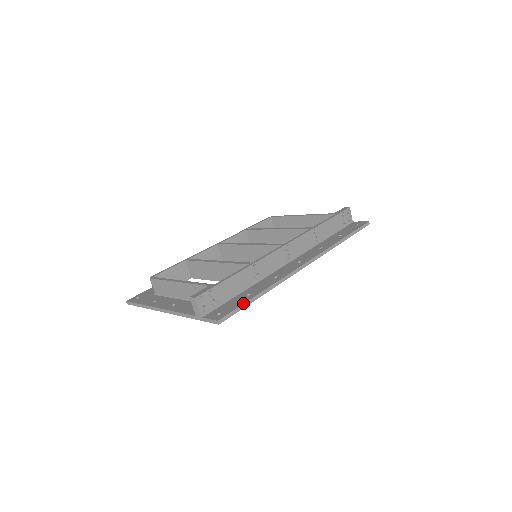
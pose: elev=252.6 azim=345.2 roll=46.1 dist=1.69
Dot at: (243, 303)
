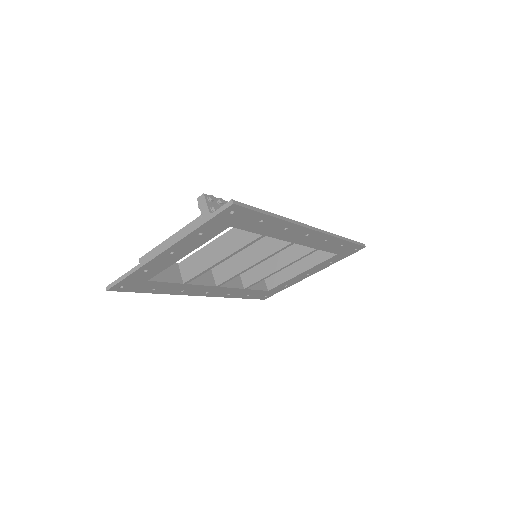
Dot at: (256, 208)
